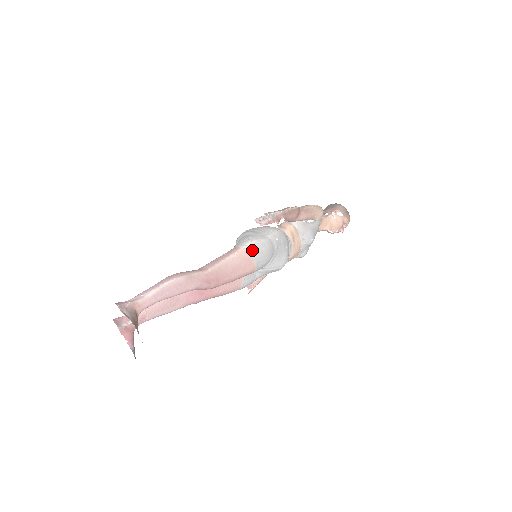
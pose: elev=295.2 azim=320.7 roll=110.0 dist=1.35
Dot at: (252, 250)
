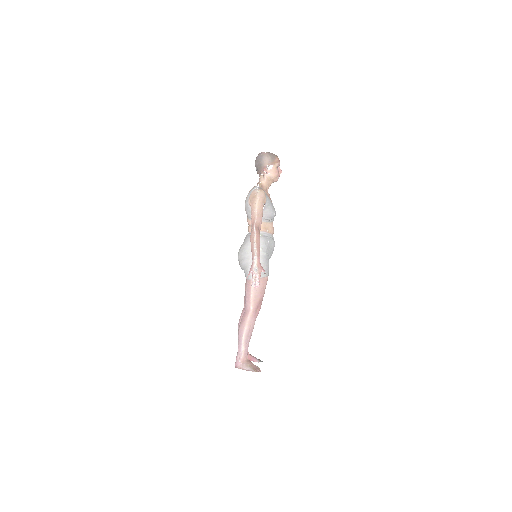
Dot at: occluded
